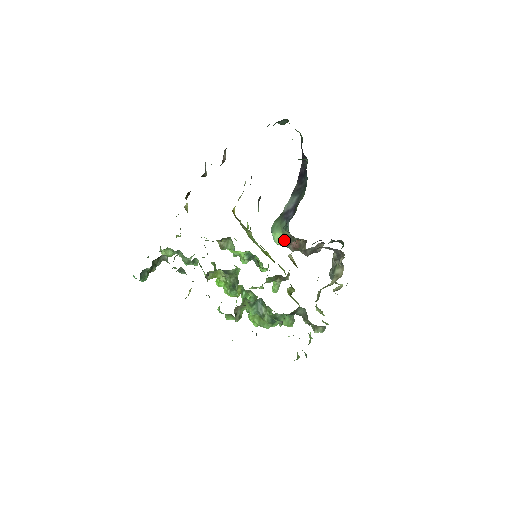
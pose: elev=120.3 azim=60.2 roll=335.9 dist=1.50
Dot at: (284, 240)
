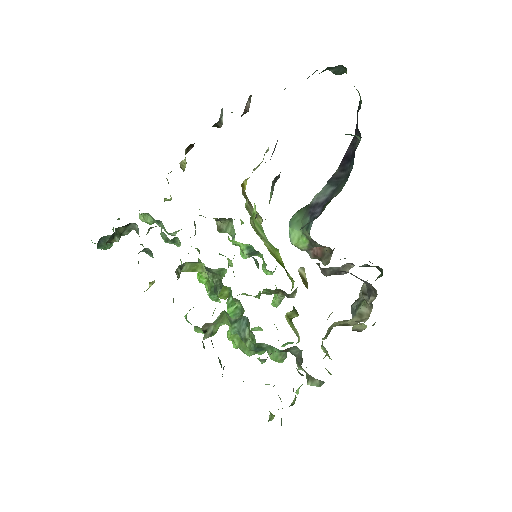
Dot at: (302, 242)
